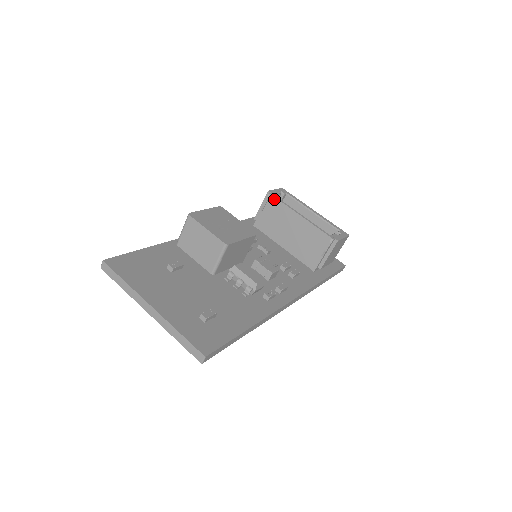
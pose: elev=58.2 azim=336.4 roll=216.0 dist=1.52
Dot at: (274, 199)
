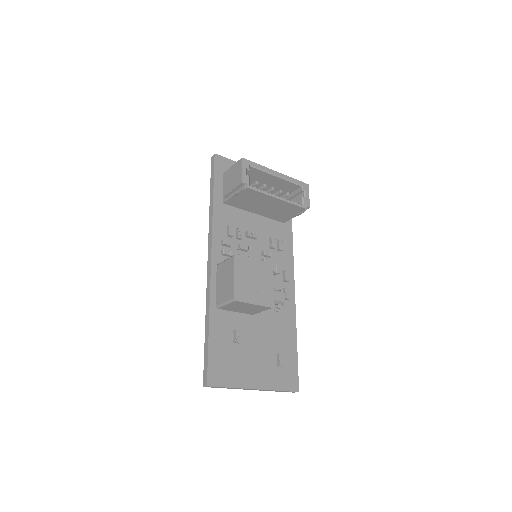
Dot at: (250, 190)
